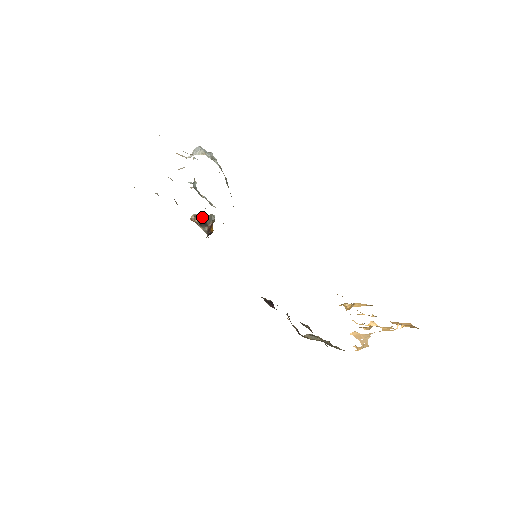
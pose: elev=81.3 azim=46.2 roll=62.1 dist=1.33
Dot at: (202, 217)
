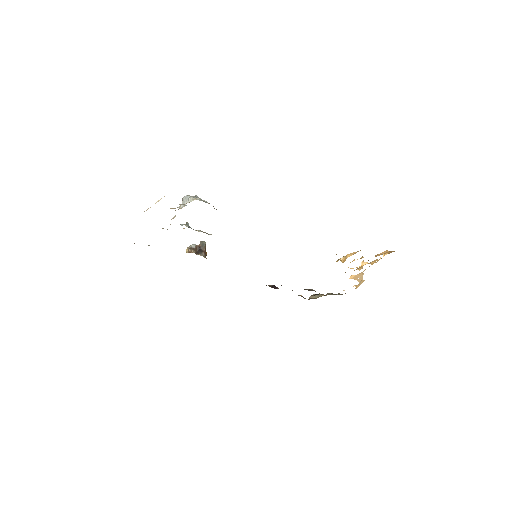
Dot at: (195, 247)
